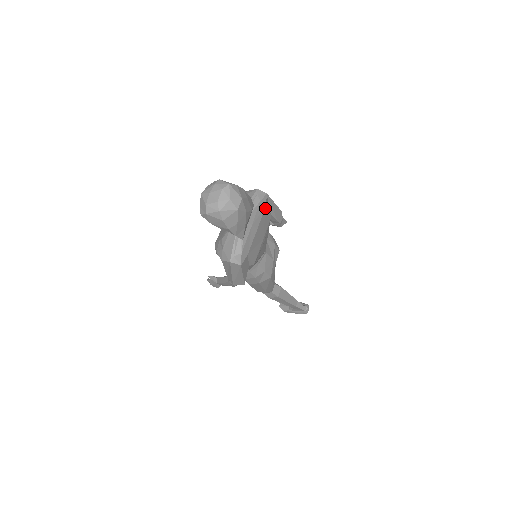
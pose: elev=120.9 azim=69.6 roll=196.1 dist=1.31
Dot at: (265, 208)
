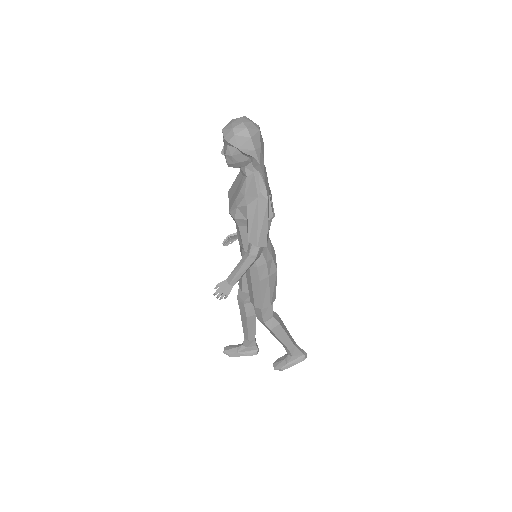
Dot at: occluded
